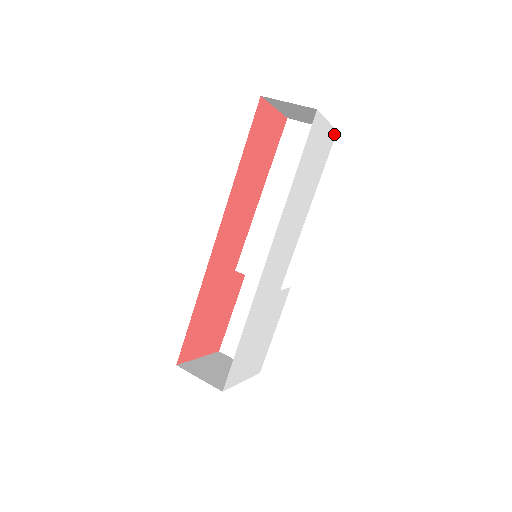
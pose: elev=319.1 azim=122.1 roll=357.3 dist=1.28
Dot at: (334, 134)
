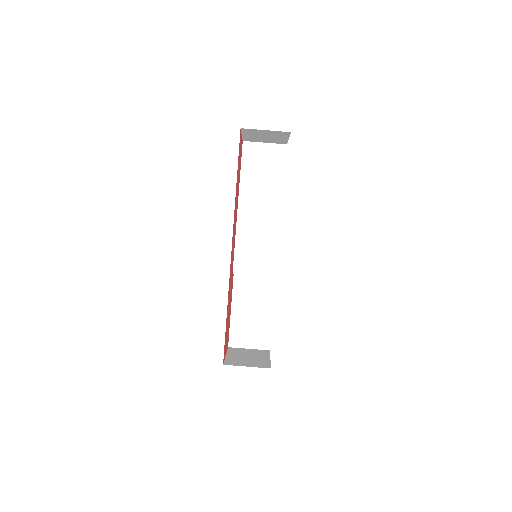
Dot at: occluded
